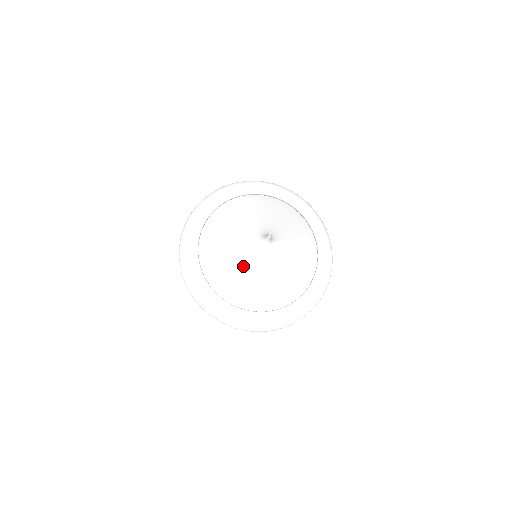
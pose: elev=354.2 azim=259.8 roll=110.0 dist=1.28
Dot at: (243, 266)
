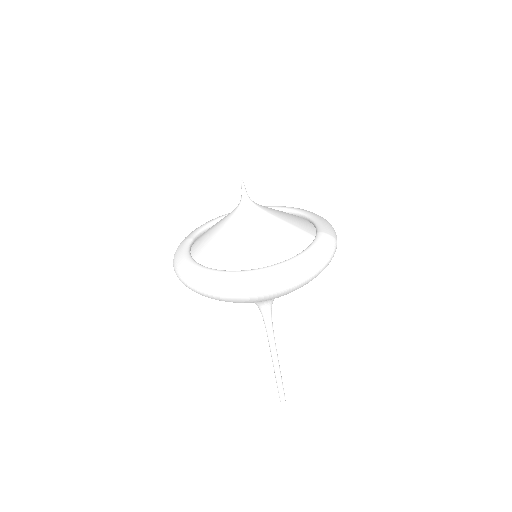
Dot at: (223, 230)
